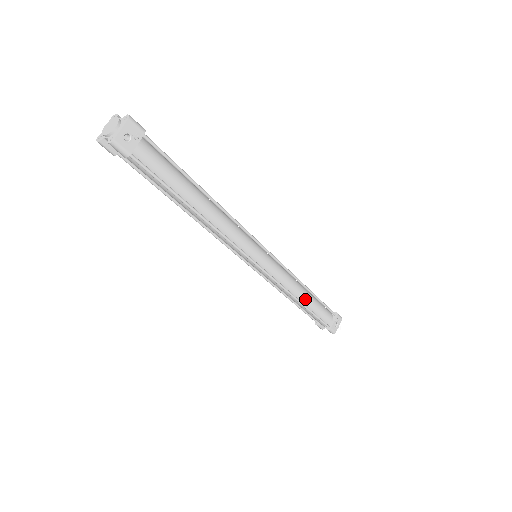
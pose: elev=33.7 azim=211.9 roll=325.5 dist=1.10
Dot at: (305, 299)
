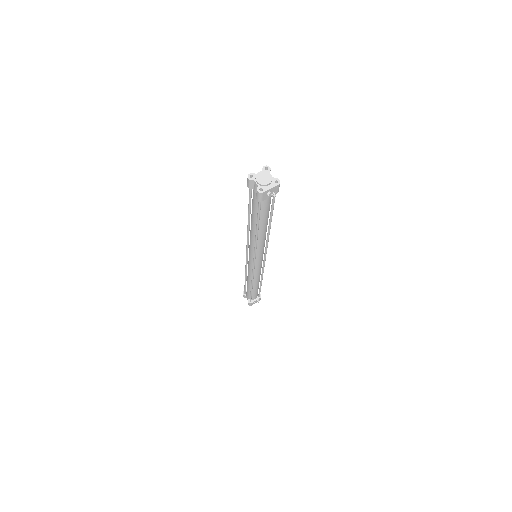
Dot at: (255, 285)
